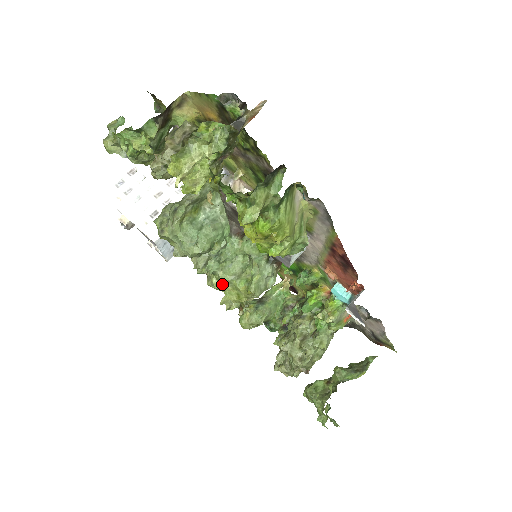
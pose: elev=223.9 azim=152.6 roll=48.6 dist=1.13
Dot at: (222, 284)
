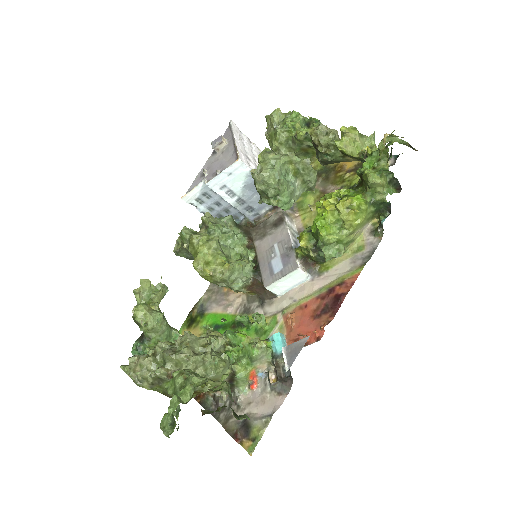
Dot at: (209, 244)
